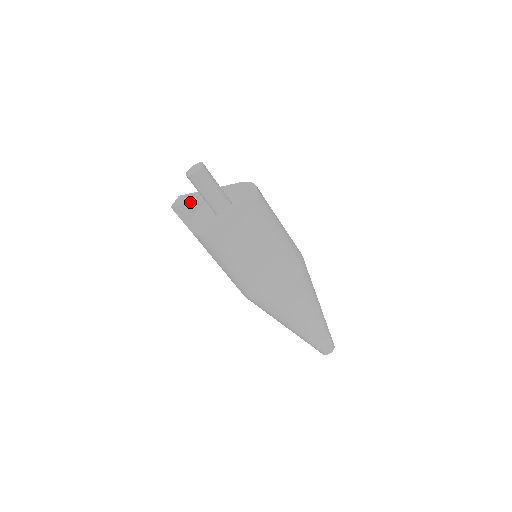
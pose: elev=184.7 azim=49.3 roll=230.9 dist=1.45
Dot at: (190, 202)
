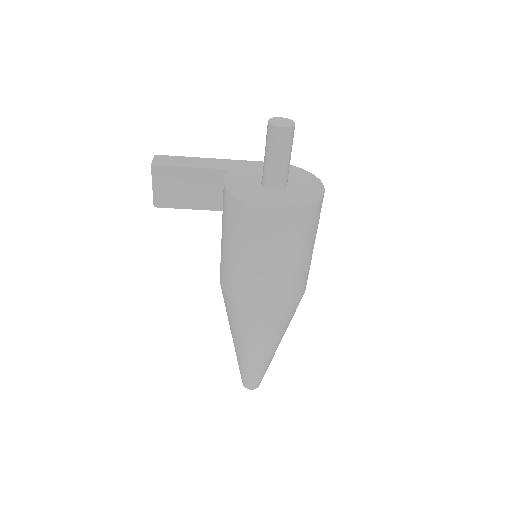
Dot at: (194, 166)
